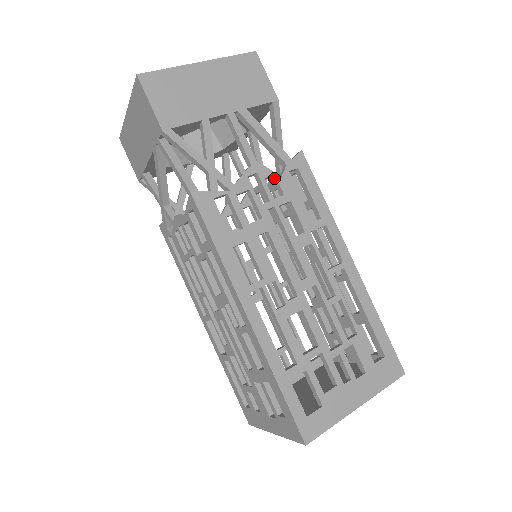
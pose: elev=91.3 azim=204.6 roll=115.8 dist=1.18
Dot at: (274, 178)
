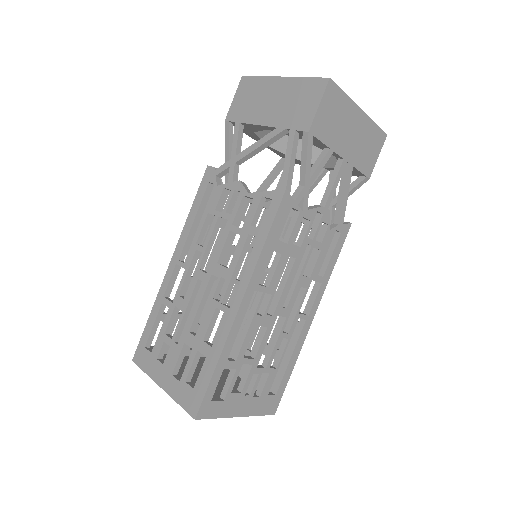
Dot at: (326, 226)
